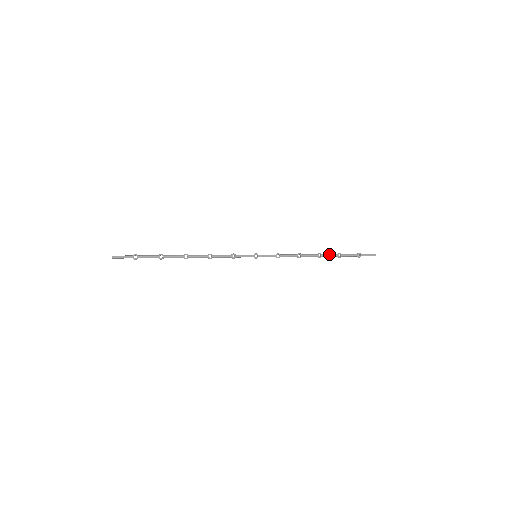
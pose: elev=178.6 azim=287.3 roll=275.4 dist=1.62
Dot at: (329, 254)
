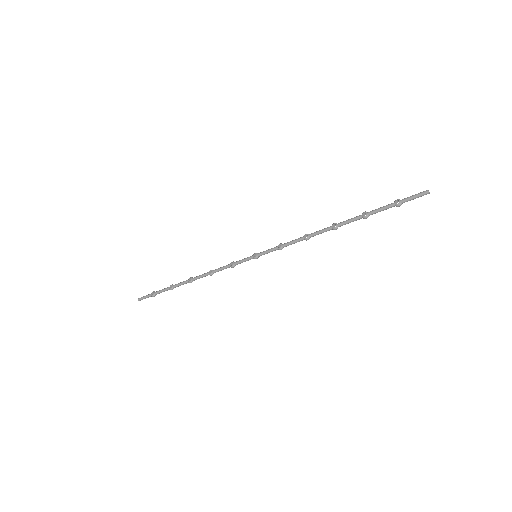
Dot at: (348, 219)
